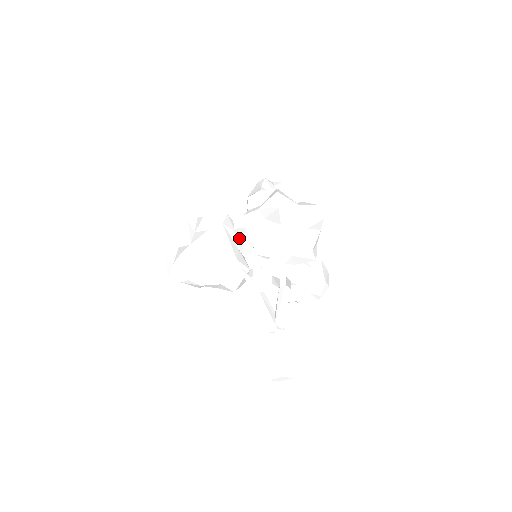
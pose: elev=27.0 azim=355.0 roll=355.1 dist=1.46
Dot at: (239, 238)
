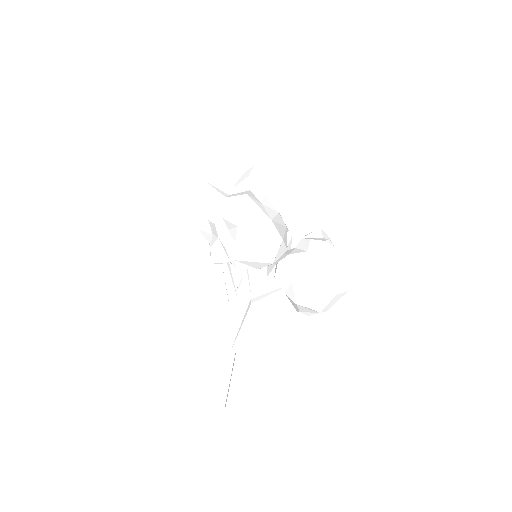
Dot at: occluded
